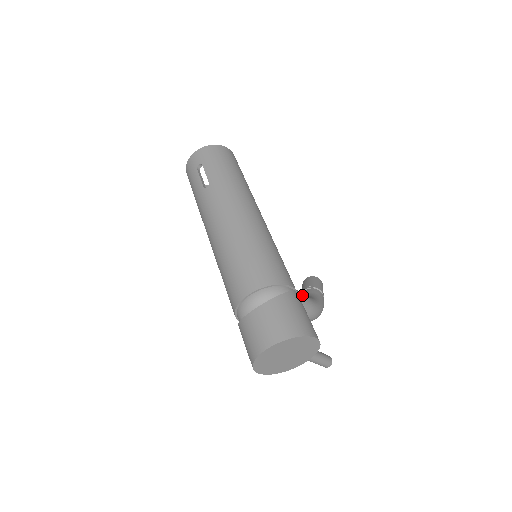
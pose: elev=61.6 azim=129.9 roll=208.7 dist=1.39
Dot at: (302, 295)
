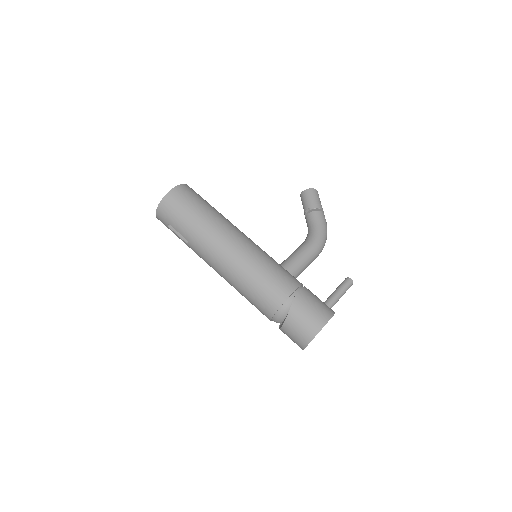
Dot at: (304, 254)
